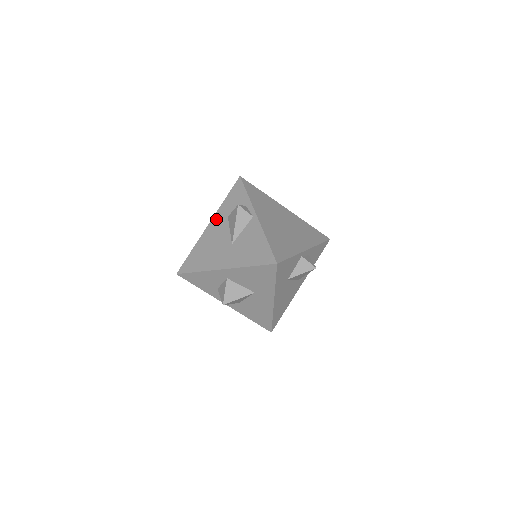
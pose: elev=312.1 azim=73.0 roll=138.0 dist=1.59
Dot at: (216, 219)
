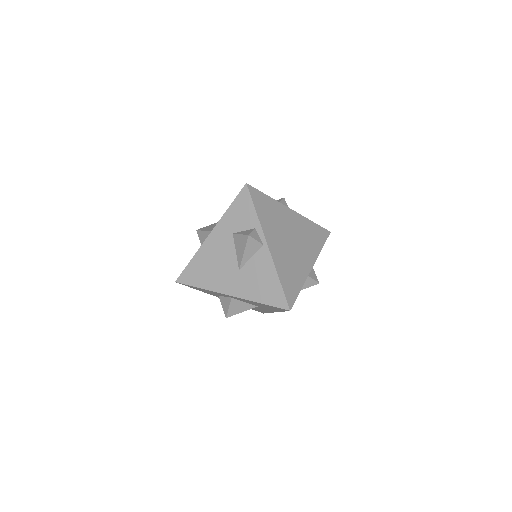
Dot at: (218, 231)
